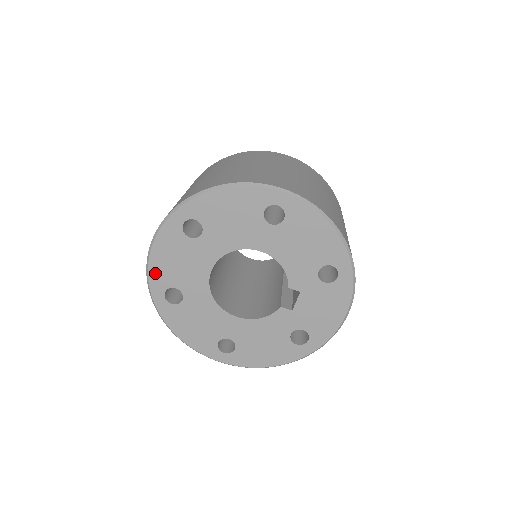
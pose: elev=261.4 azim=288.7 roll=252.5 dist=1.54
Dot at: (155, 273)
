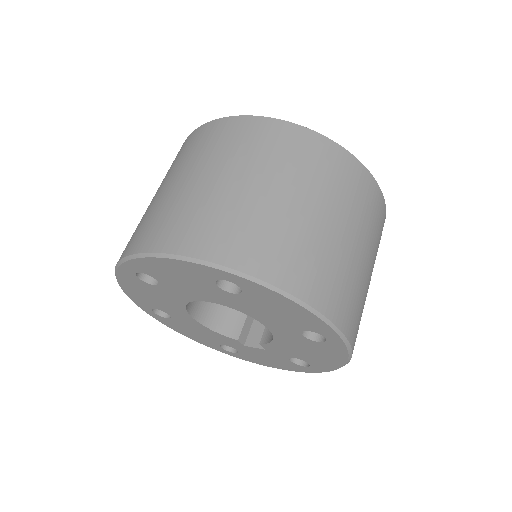
Dot at: (146, 263)
